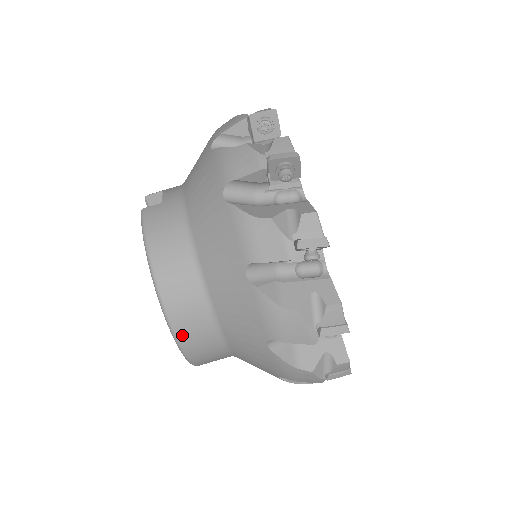
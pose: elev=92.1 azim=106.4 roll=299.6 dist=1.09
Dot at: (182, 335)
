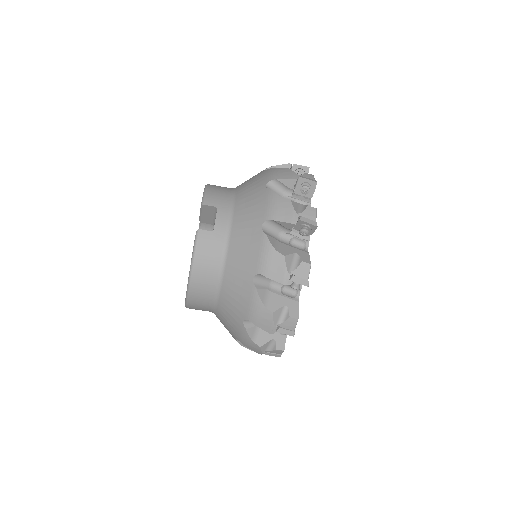
Dot at: (191, 307)
